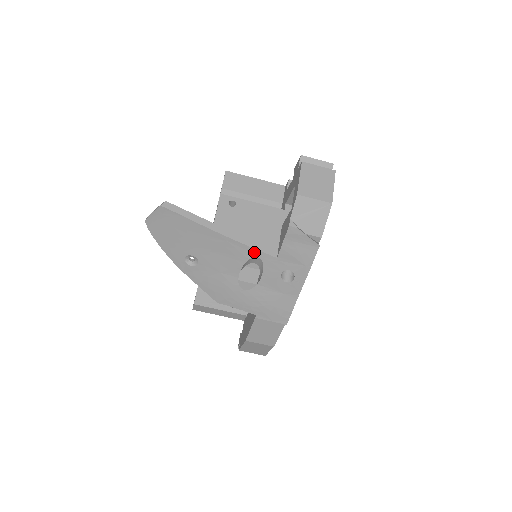
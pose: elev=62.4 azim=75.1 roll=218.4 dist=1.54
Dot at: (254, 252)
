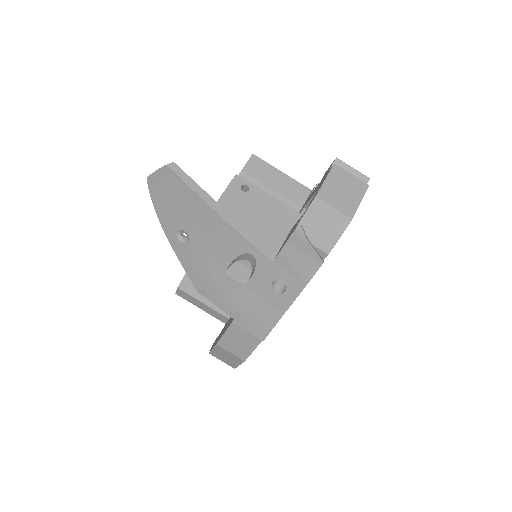
Dot at: (250, 247)
